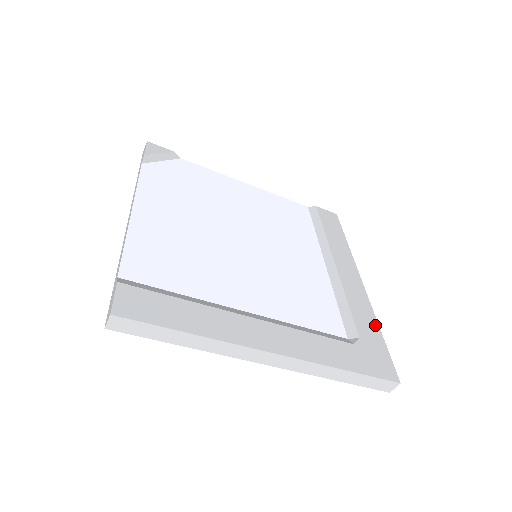
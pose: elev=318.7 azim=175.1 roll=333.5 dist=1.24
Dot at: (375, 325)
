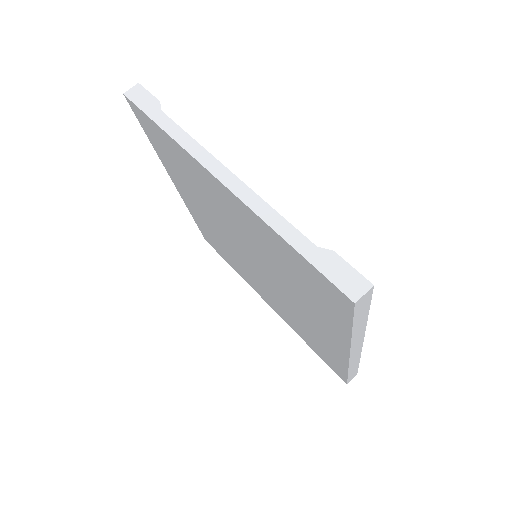
Dot at: occluded
